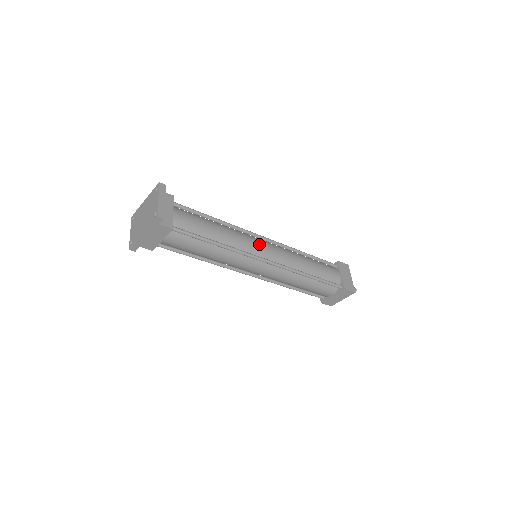
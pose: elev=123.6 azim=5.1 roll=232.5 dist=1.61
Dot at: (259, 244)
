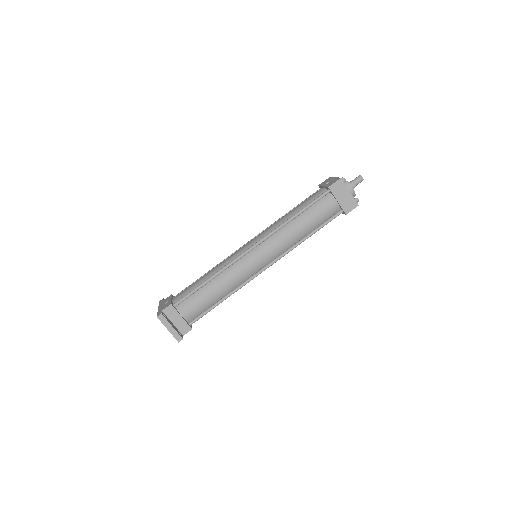
Dot at: (251, 264)
